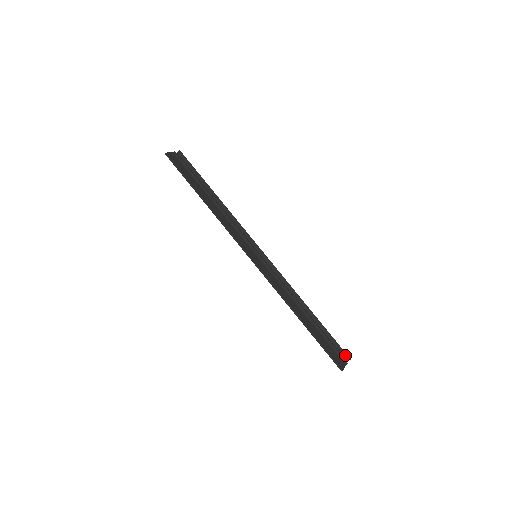
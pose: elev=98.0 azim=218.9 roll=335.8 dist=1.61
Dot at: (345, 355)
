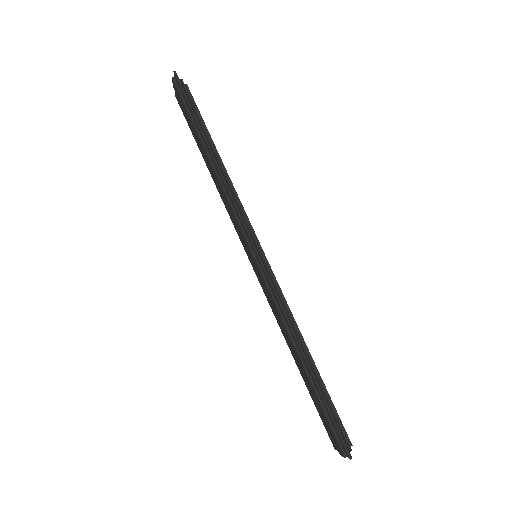
Dot at: (346, 437)
